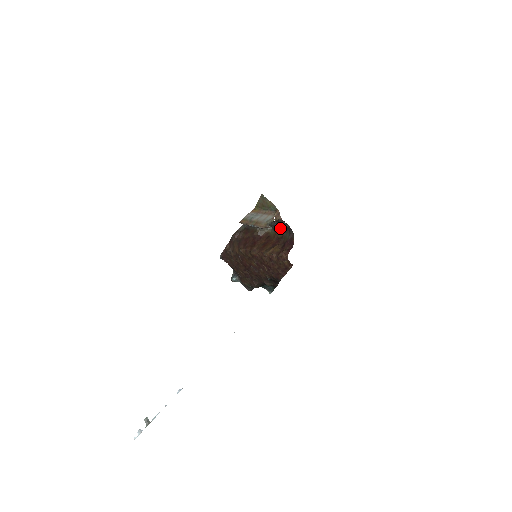
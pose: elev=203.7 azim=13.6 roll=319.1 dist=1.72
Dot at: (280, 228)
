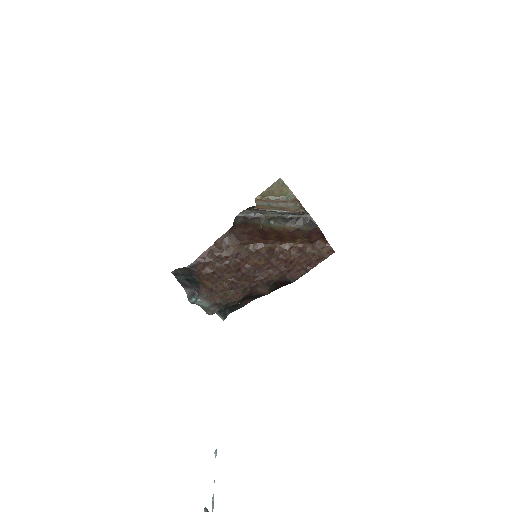
Dot at: (295, 219)
